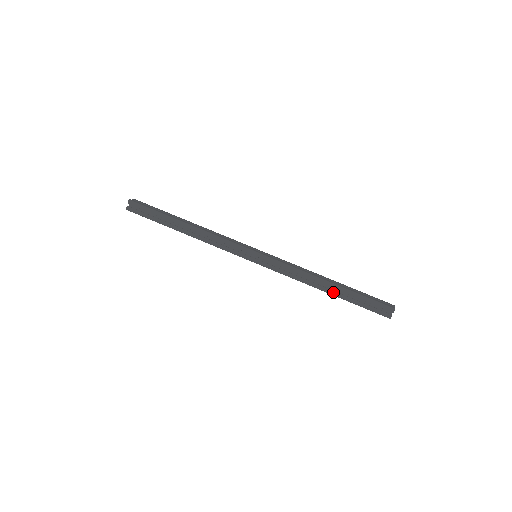
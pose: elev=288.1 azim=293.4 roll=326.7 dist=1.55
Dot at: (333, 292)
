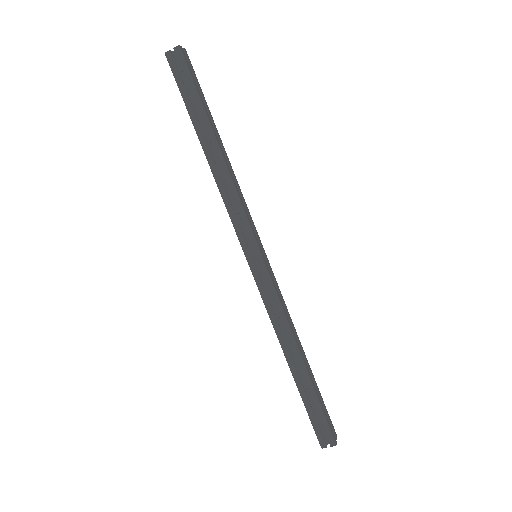
Dot at: (295, 371)
